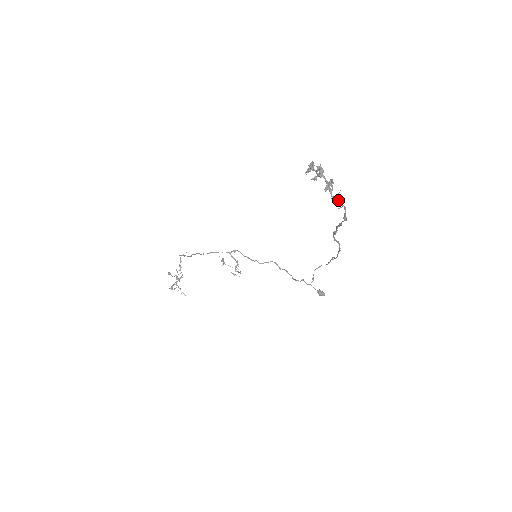
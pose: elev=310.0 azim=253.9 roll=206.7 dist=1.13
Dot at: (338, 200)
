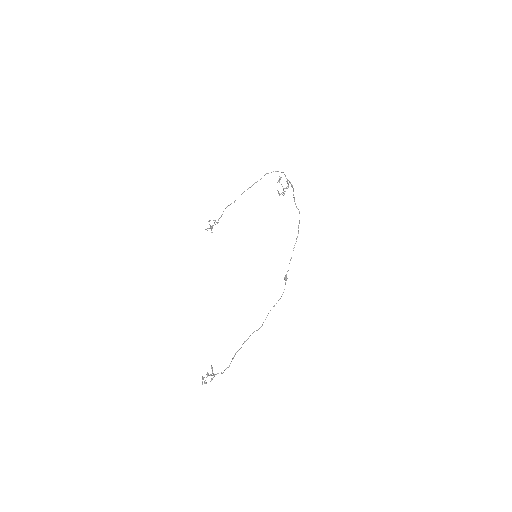
Dot at: occluded
